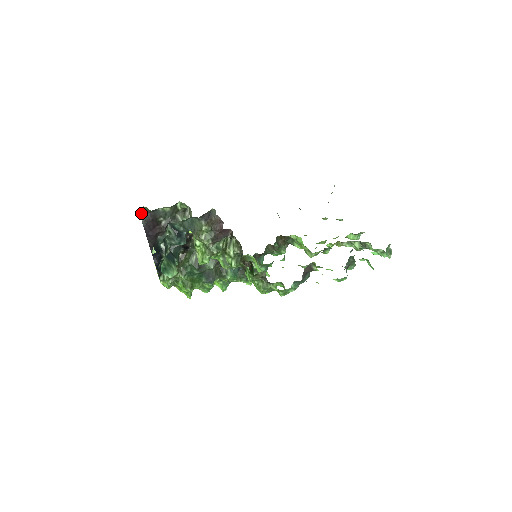
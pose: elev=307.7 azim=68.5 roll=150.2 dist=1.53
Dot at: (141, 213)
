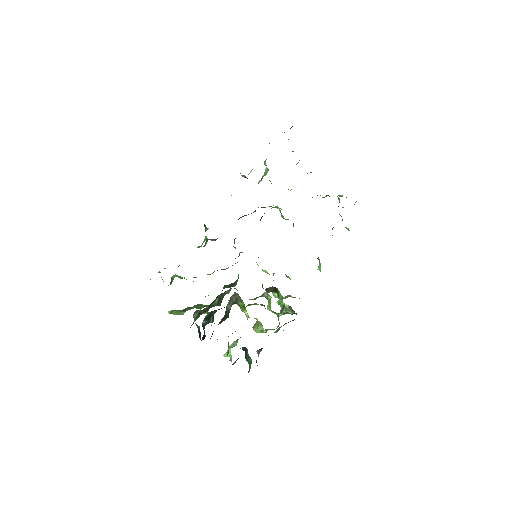
Dot at: occluded
